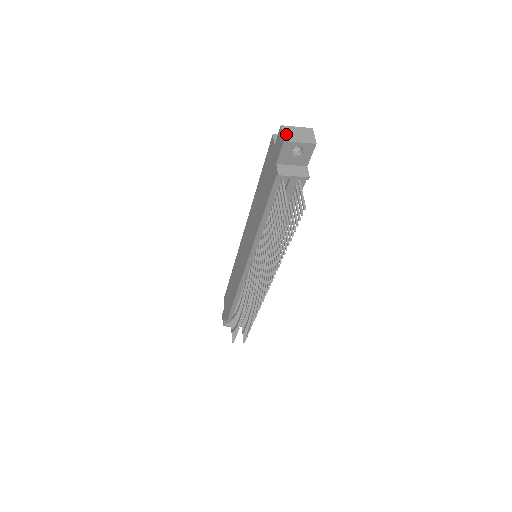
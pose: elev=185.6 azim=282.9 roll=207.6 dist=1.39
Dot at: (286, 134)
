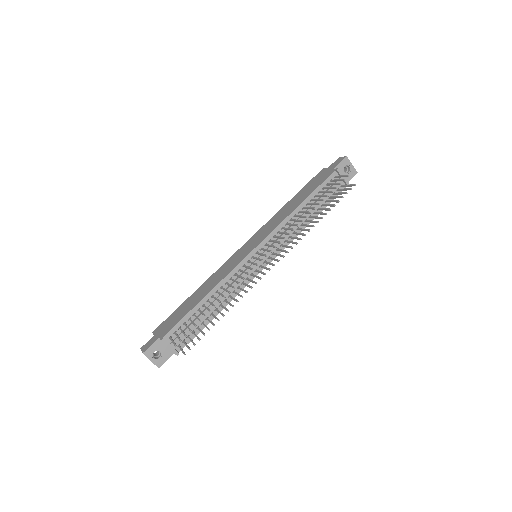
Dot at: occluded
